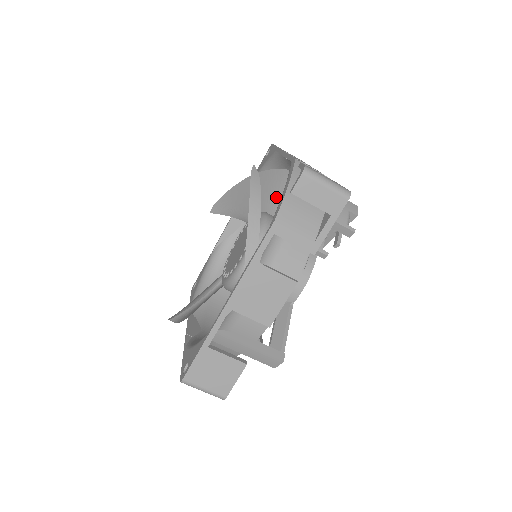
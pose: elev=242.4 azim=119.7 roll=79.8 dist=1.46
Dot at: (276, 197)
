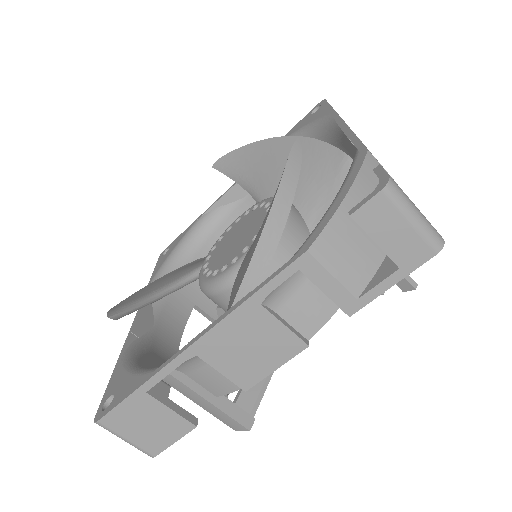
Dot at: (310, 183)
